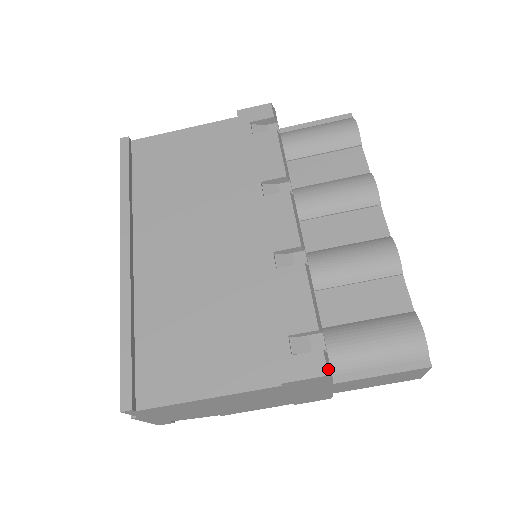
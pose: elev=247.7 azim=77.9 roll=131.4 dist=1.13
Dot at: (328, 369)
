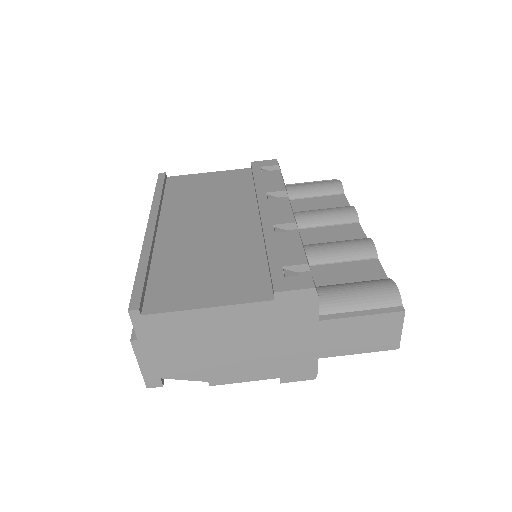
Dot at: (315, 286)
